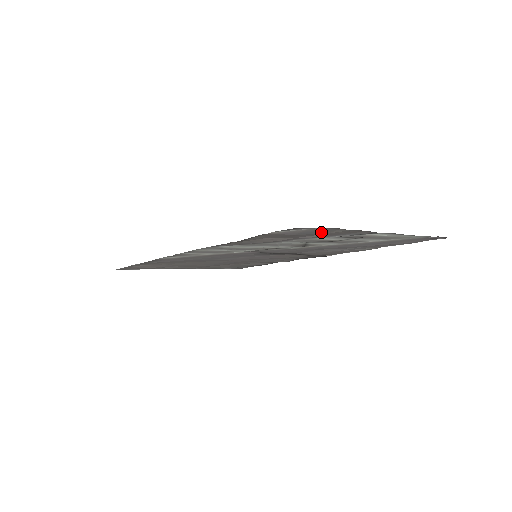
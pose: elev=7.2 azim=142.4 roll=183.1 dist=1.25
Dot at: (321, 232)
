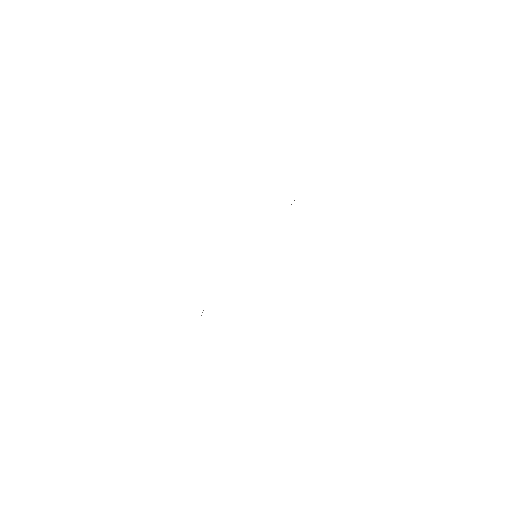
Dot at: occluded
